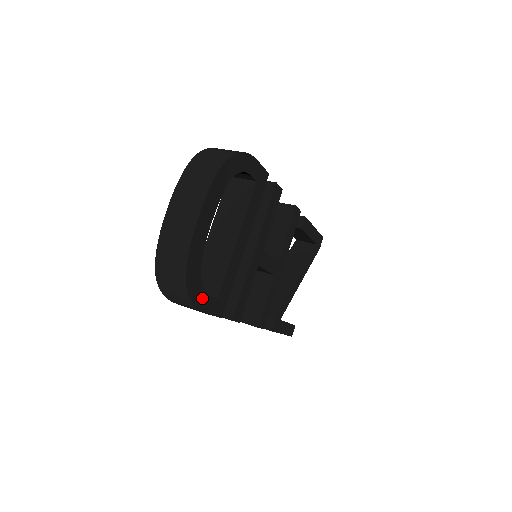
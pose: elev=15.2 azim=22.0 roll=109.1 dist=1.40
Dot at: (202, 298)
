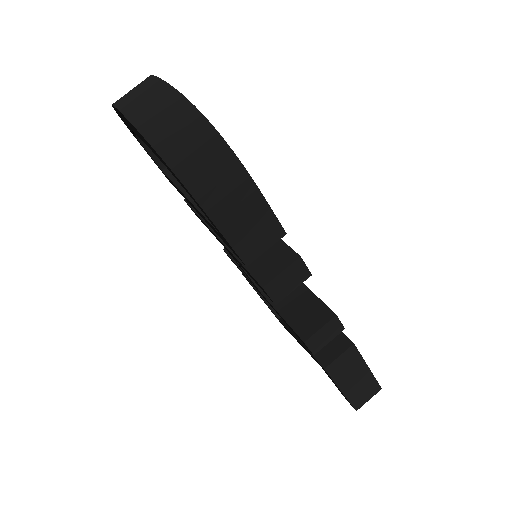
Dot at: occluded
